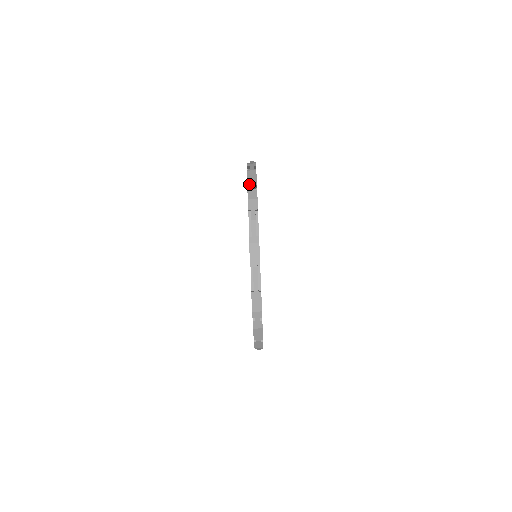
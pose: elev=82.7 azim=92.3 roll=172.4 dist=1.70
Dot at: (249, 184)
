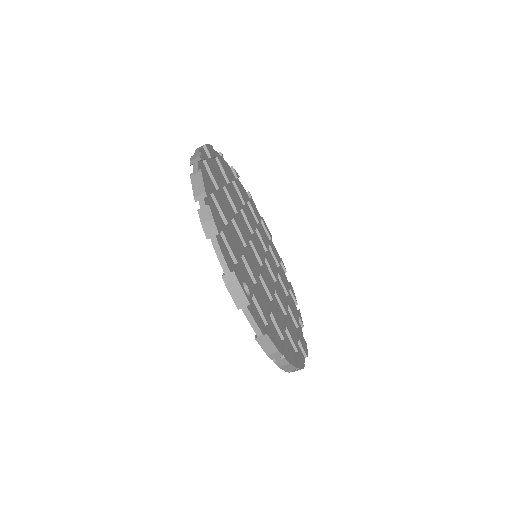
Dot at: (197, 199)
